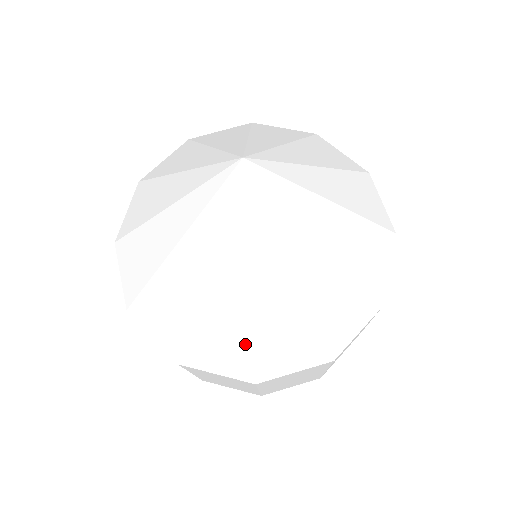
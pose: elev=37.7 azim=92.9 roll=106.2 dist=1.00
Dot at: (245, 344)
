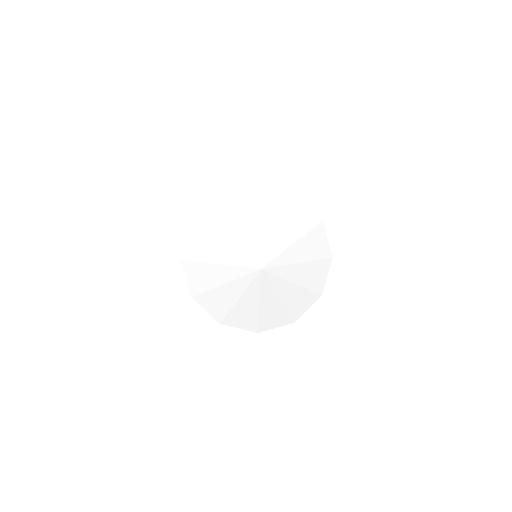
Dot at: (254, 321)
